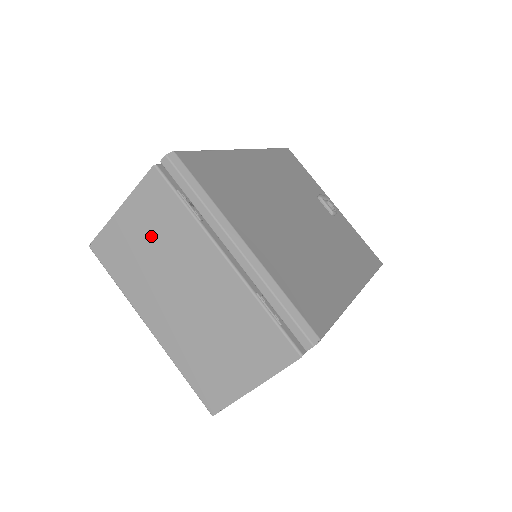
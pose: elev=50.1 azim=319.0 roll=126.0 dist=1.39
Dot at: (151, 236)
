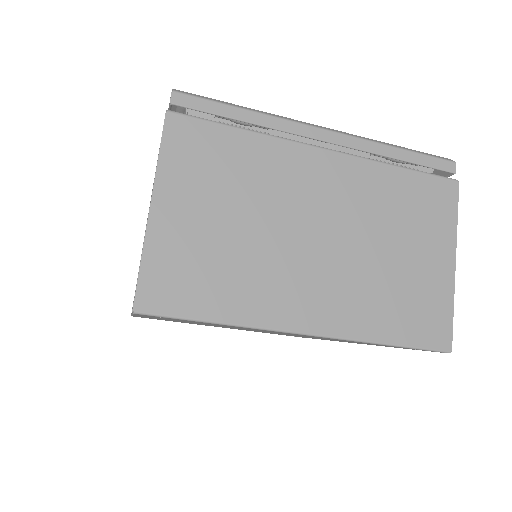
Dot at: (223, 203)
